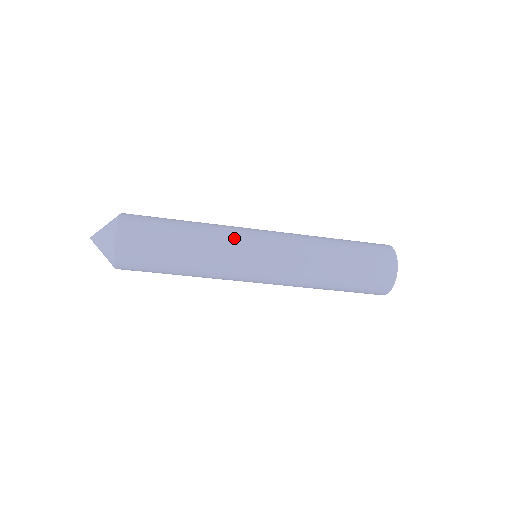
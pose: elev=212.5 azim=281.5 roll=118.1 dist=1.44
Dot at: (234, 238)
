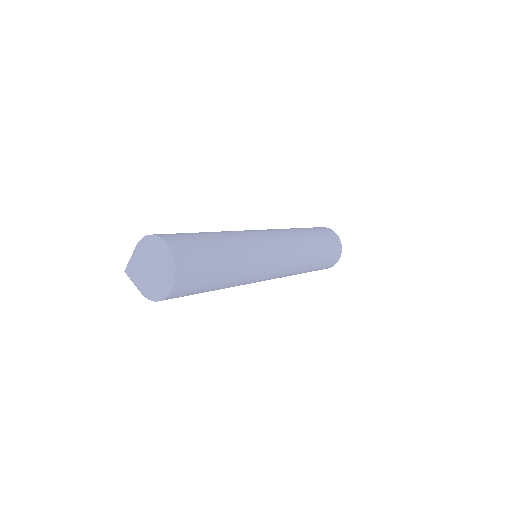
Dot at: (258, 245)
